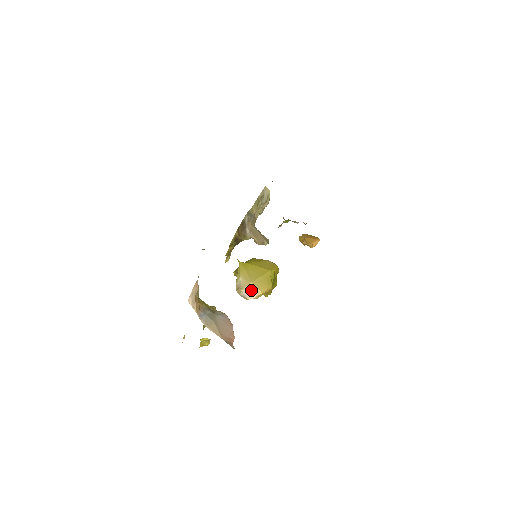
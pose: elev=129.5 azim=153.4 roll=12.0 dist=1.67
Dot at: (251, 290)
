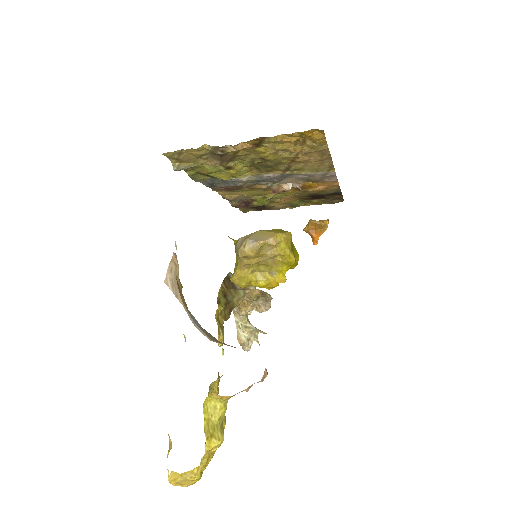
Dot at: (261, 235)
